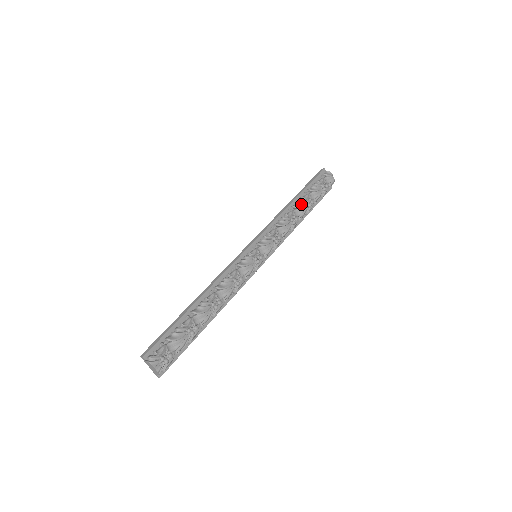
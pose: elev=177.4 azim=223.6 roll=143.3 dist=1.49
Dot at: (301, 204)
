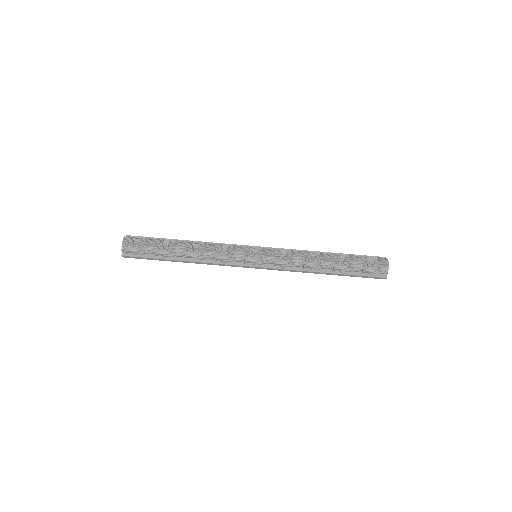
Dot at: (330, 255)
